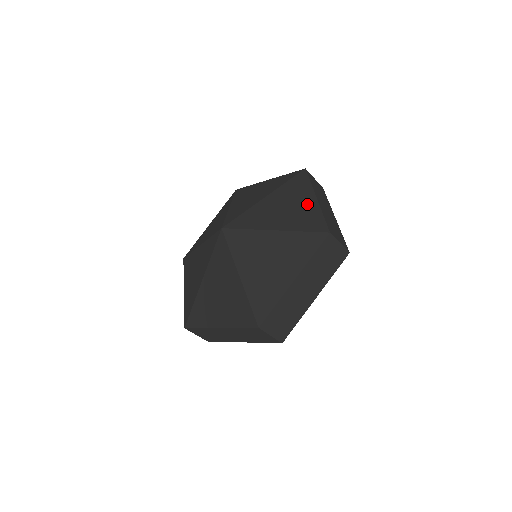
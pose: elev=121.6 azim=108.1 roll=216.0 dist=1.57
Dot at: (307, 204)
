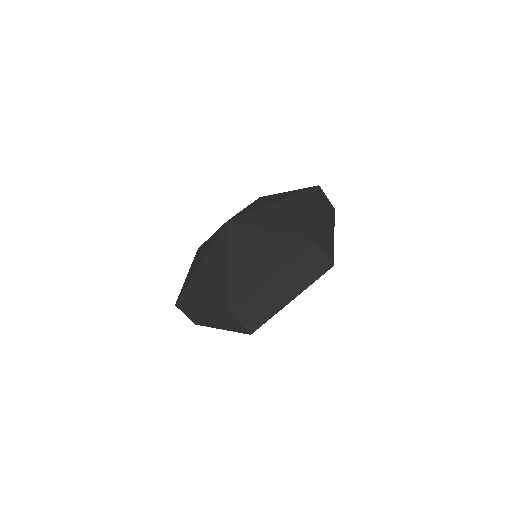
Dot at: (307, 214)
